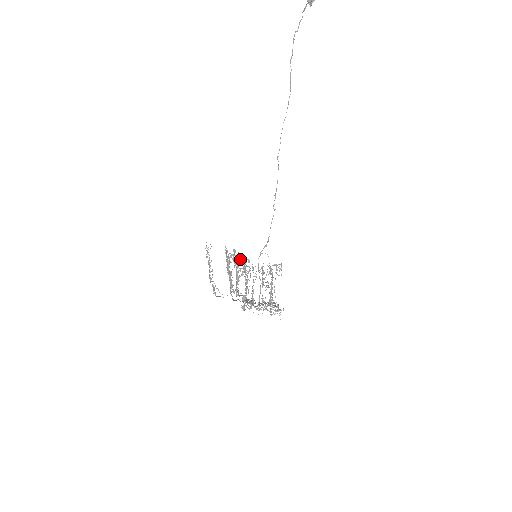
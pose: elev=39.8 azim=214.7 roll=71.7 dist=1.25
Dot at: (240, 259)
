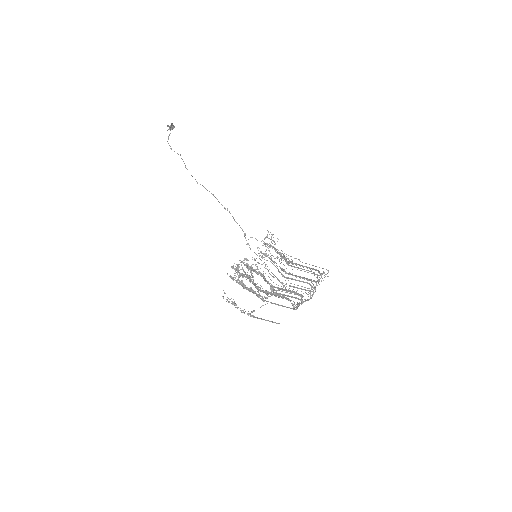
Dot at: (242, 268)
